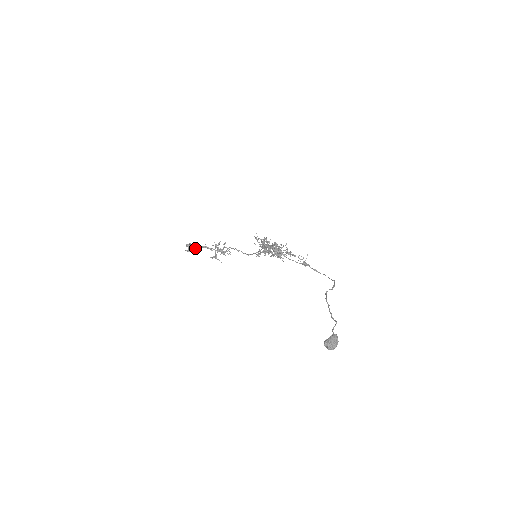
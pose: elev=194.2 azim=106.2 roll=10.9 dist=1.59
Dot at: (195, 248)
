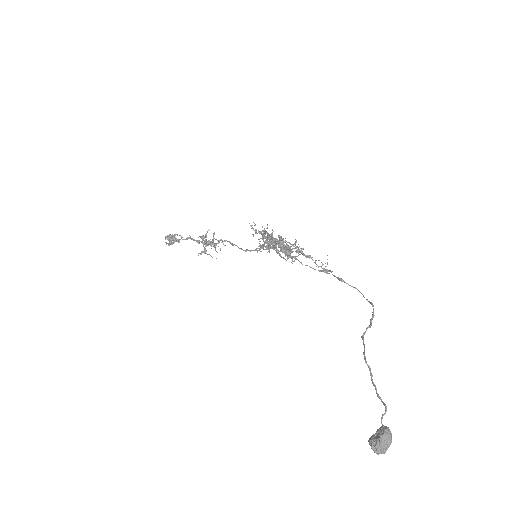
Dot at: (178, 239)
